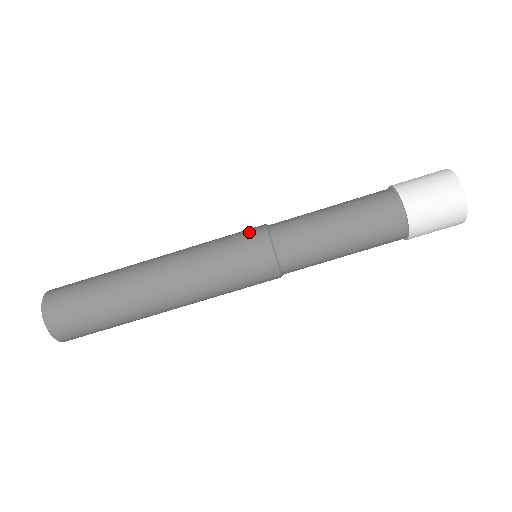
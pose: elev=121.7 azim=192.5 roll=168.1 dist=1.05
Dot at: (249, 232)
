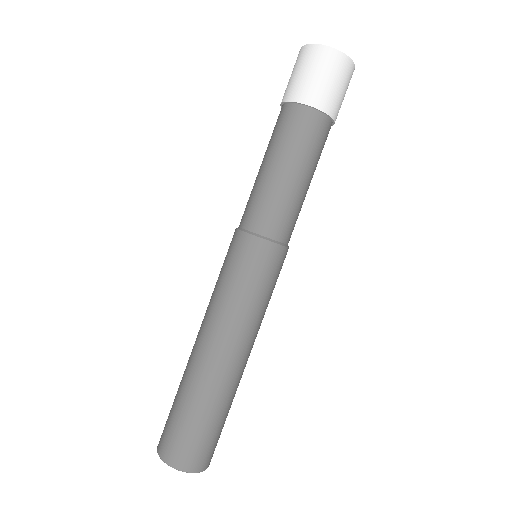
Dot at: (230, 246)
